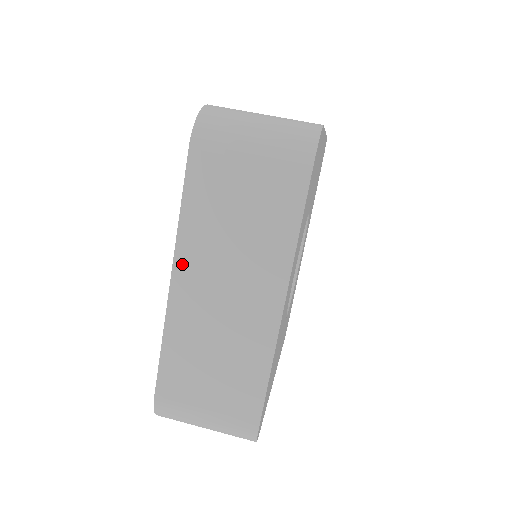
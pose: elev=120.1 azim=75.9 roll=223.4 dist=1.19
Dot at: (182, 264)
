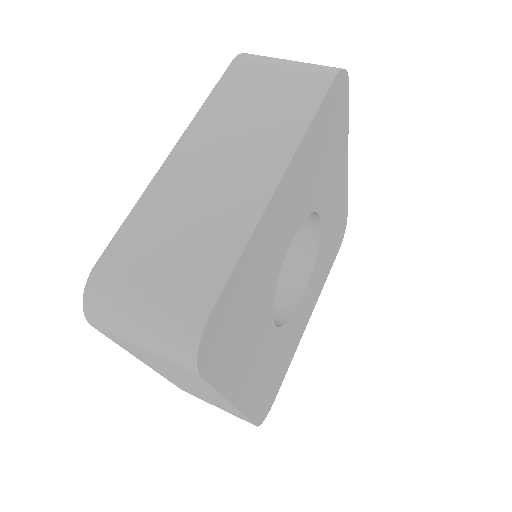
Dot at: (190, 138)
